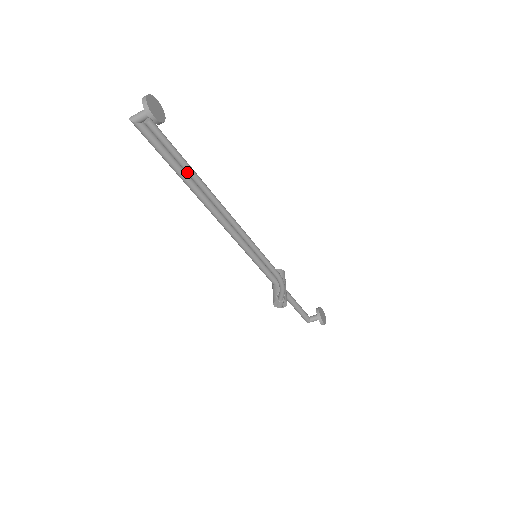
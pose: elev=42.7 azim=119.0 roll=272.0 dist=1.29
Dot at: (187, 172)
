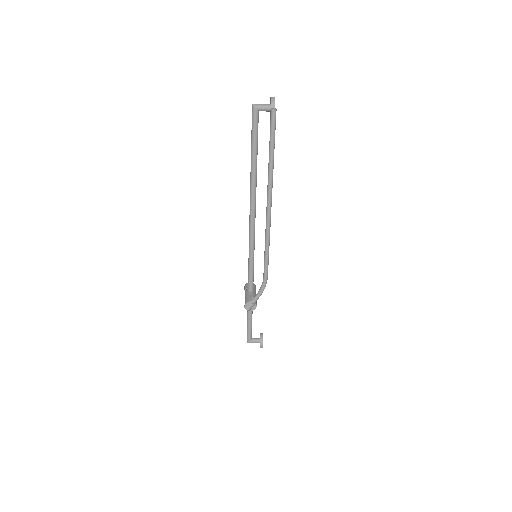
Dot at: (270, 158)
